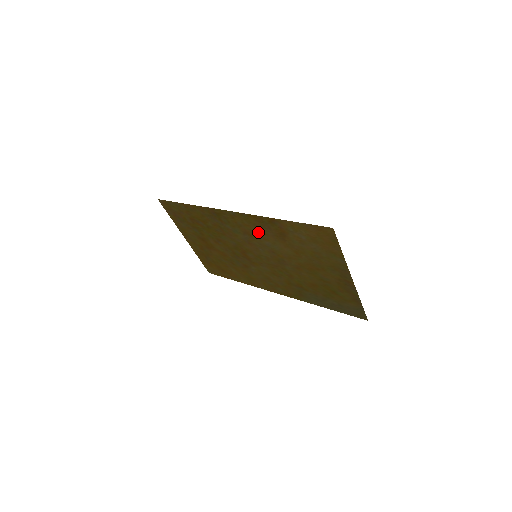
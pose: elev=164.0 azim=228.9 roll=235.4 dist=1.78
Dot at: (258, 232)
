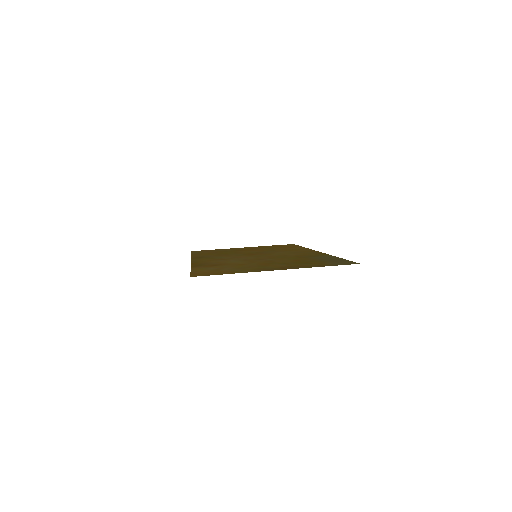
Dot at: (216, 261)
